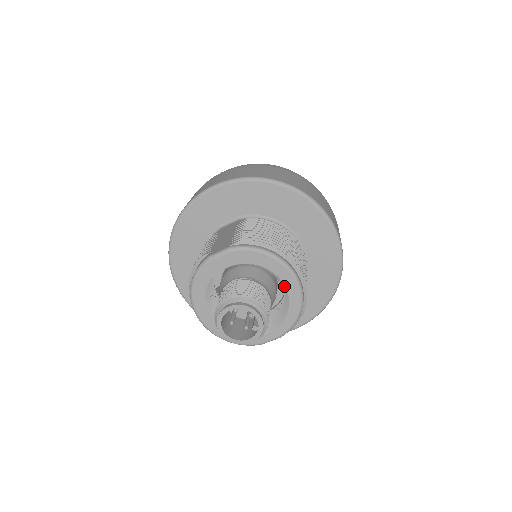
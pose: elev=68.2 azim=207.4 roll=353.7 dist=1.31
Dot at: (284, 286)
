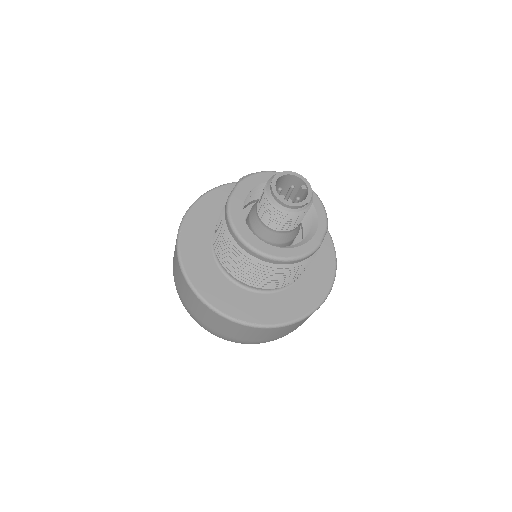
Dot at: occluded
